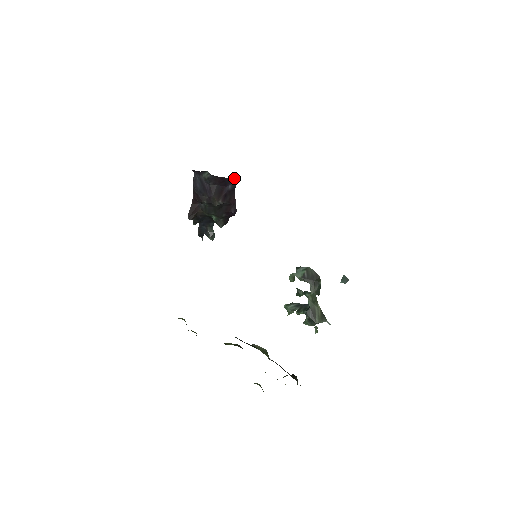
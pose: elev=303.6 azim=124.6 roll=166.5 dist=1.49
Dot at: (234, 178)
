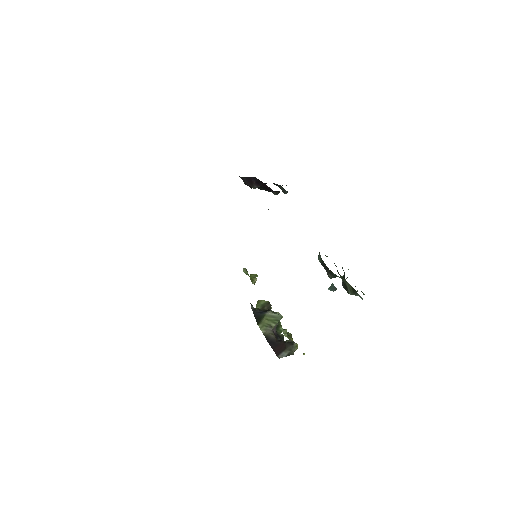
Dot at: (250, 177)
